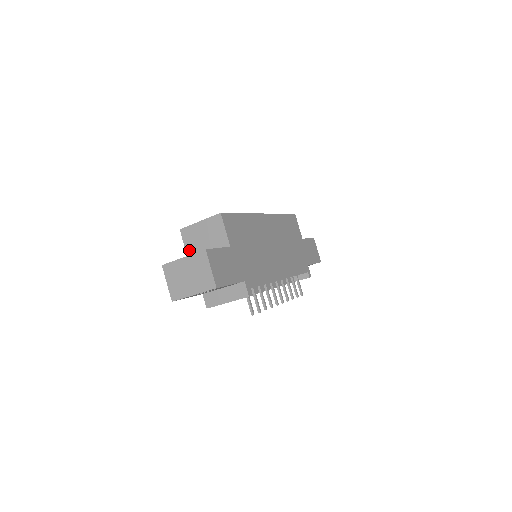
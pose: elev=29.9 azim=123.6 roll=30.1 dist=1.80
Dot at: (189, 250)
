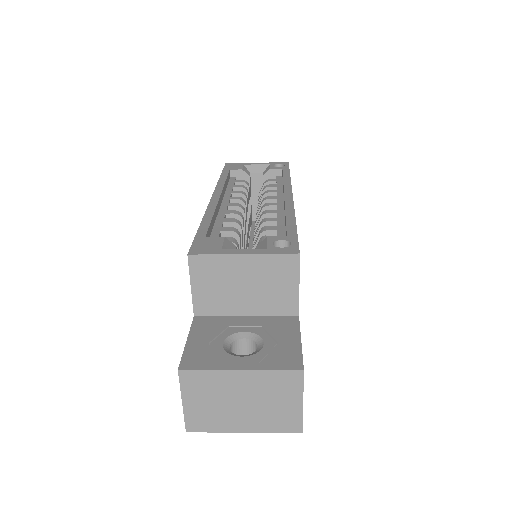
Dot at: (201, 298)
